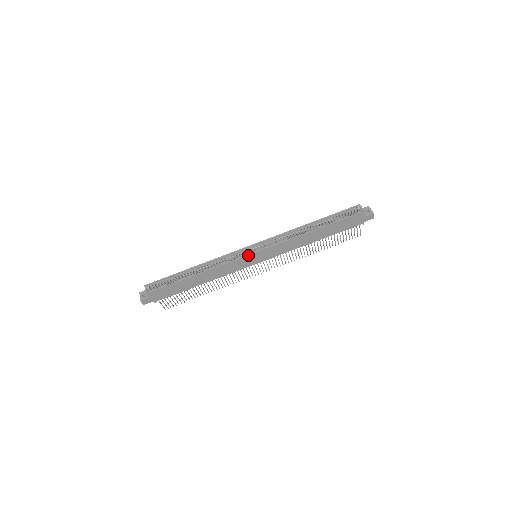
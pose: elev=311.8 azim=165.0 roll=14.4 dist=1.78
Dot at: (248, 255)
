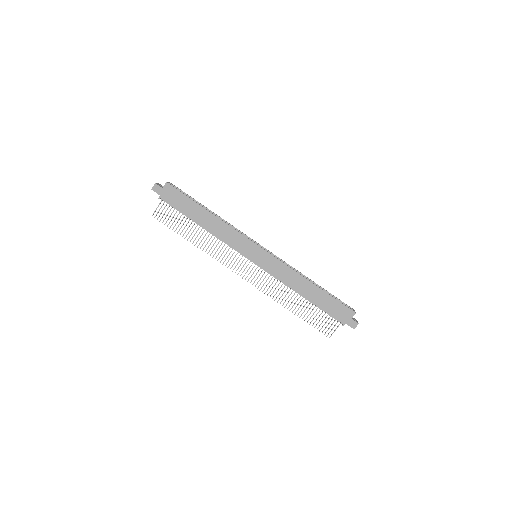
Dot at: (256, 244)
